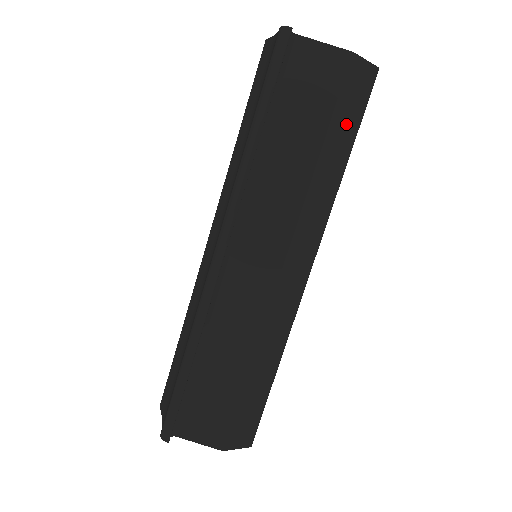
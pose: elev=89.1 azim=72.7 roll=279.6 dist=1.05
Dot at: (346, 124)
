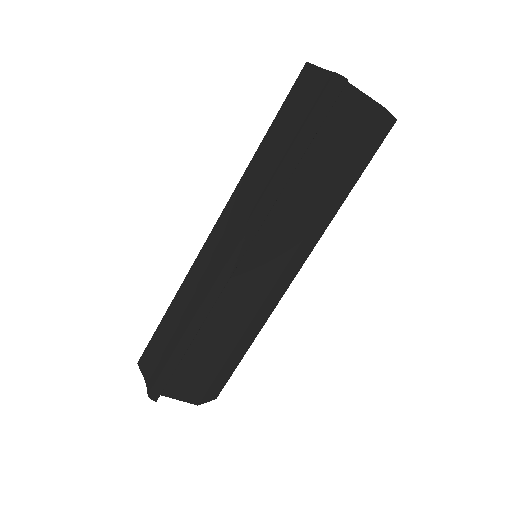
Dot at: (360, 164)
